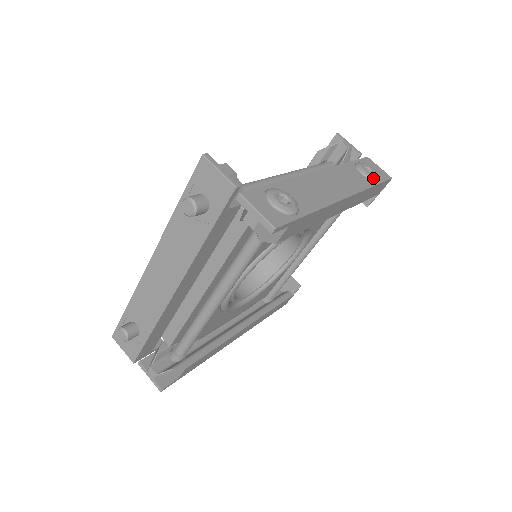
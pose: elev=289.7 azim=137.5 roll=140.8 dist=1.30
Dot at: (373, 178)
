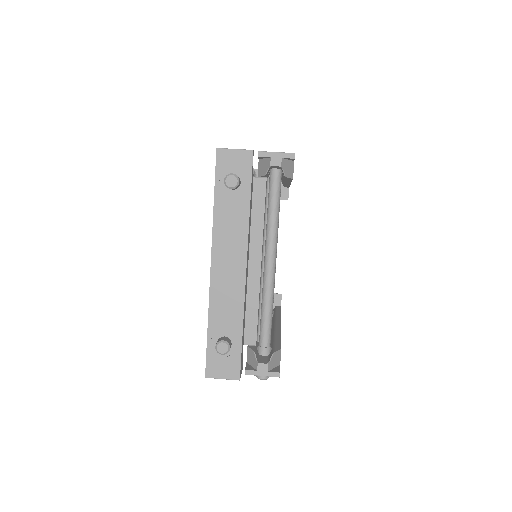
Dot at: occluded
